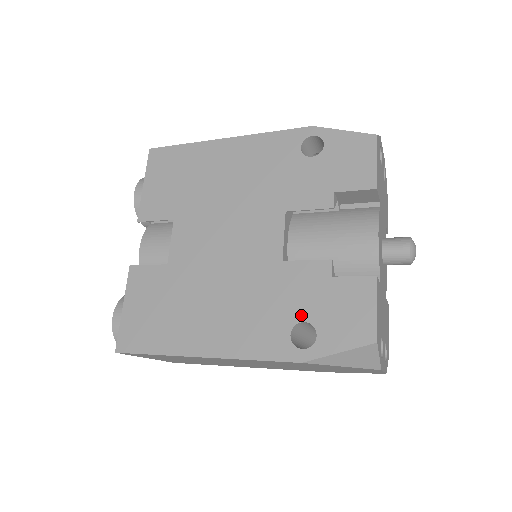
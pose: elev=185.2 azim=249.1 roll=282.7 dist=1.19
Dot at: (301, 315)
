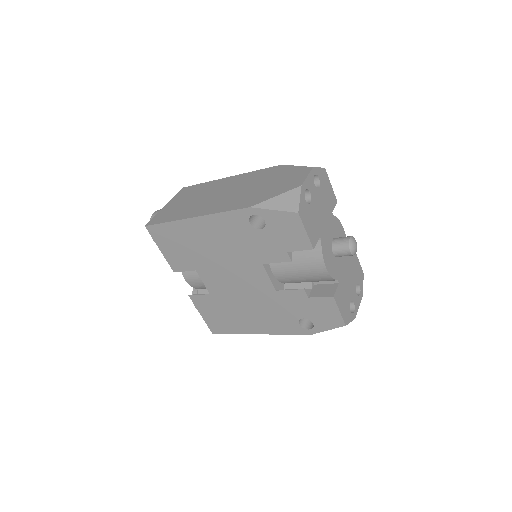
Dot at: (300, 316)
